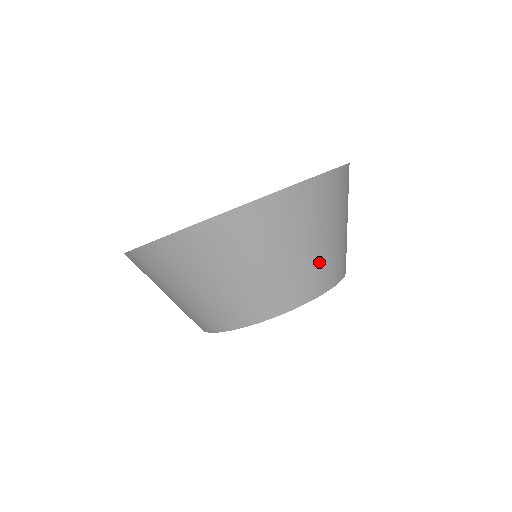
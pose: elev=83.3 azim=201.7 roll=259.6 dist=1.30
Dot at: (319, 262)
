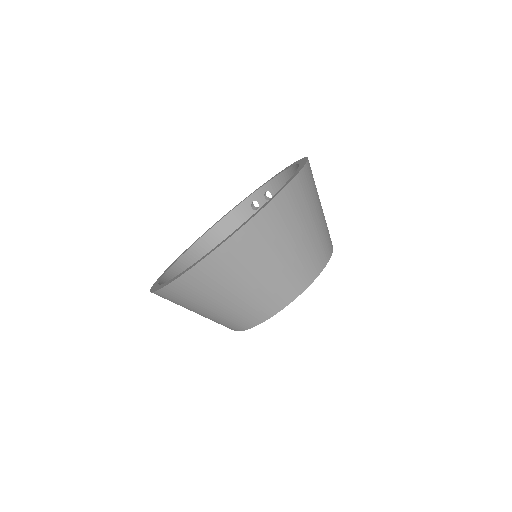
Dot at: (291, 269)
